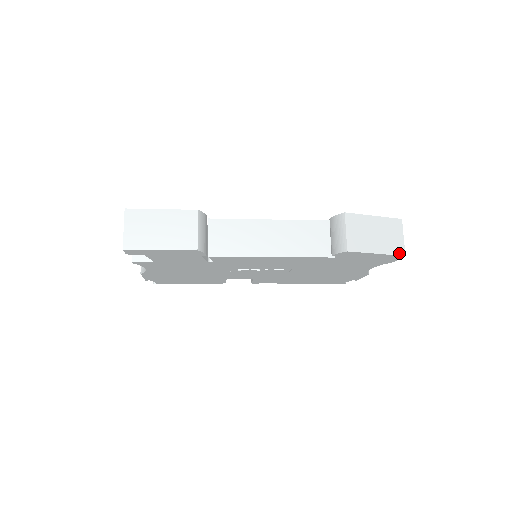
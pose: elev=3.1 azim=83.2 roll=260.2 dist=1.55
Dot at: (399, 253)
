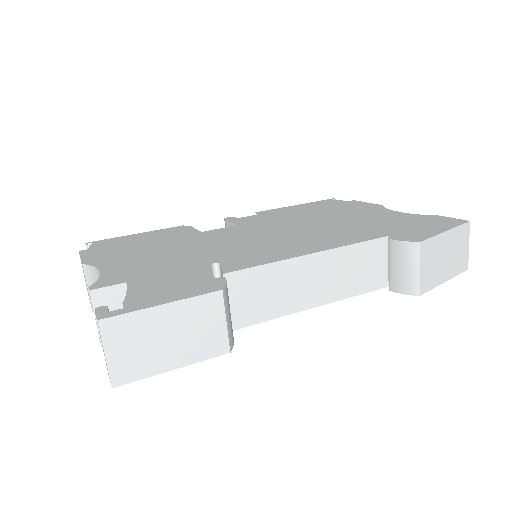
Dot at: (463, 269)
